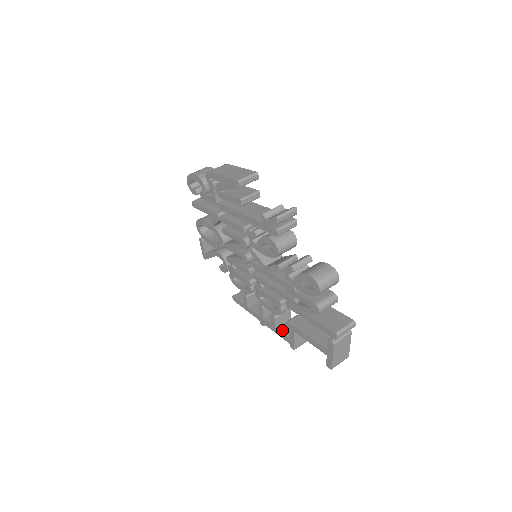
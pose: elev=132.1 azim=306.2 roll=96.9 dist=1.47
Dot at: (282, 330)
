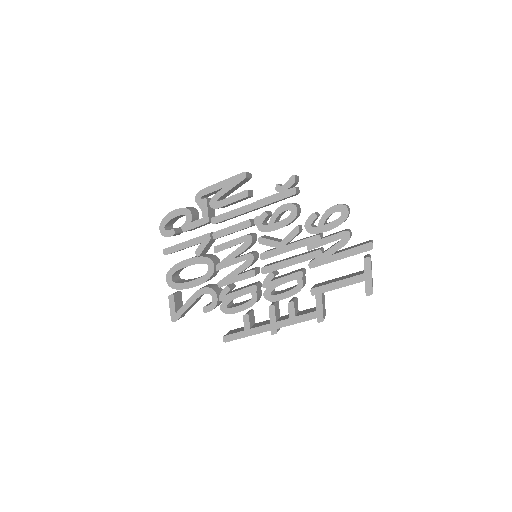
Dot at: (302, 314)
